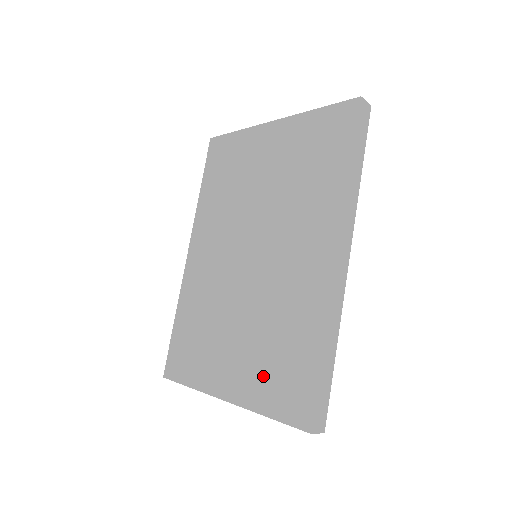
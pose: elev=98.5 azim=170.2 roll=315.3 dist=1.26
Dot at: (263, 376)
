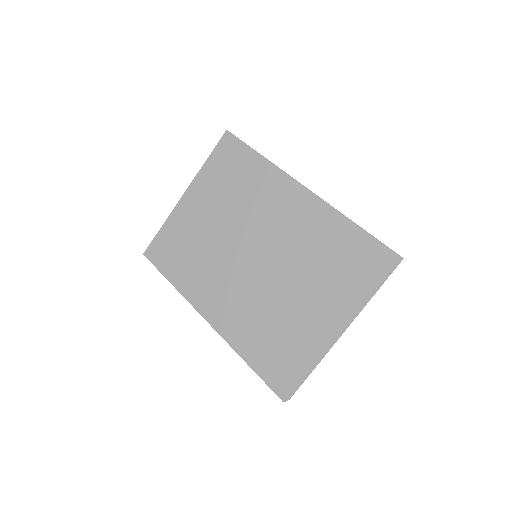
Dot at: (343, 282)
